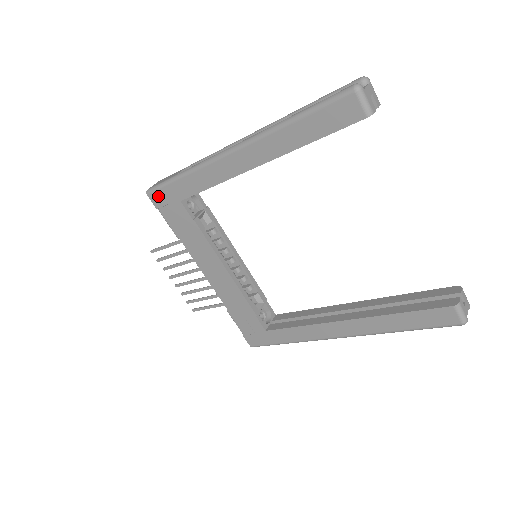
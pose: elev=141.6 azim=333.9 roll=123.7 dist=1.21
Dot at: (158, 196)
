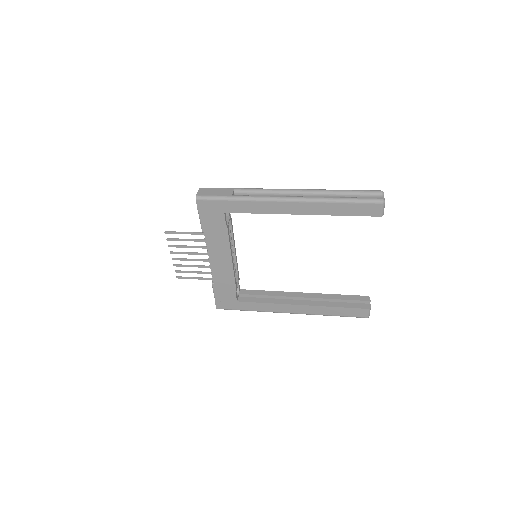
Dot at: (206, 204)
